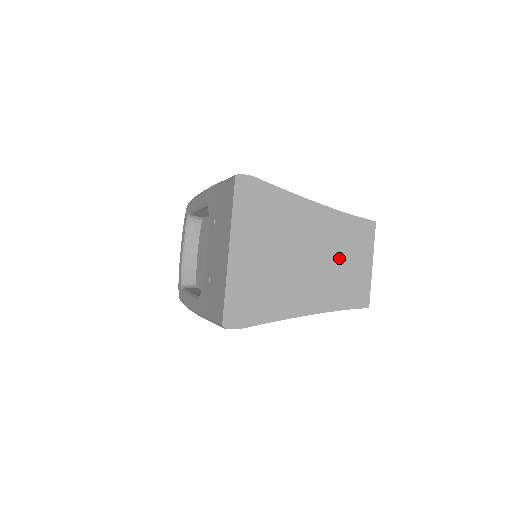
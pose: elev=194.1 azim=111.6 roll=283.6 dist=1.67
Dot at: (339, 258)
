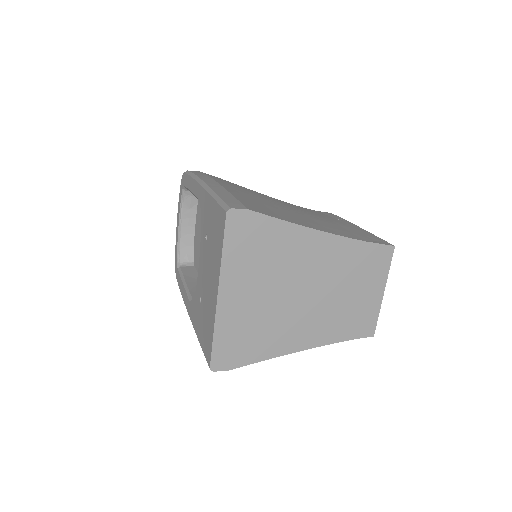
Dot at: (346, 290)
